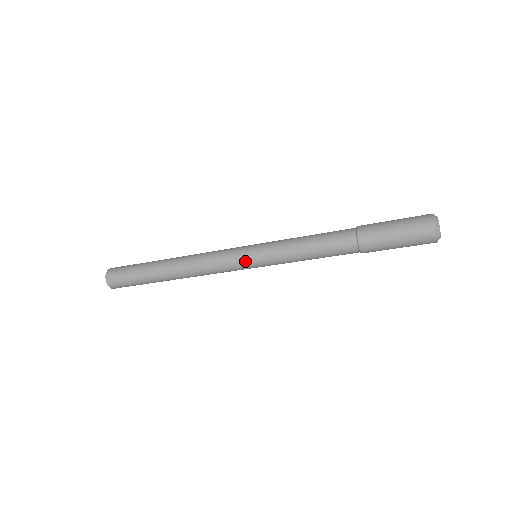
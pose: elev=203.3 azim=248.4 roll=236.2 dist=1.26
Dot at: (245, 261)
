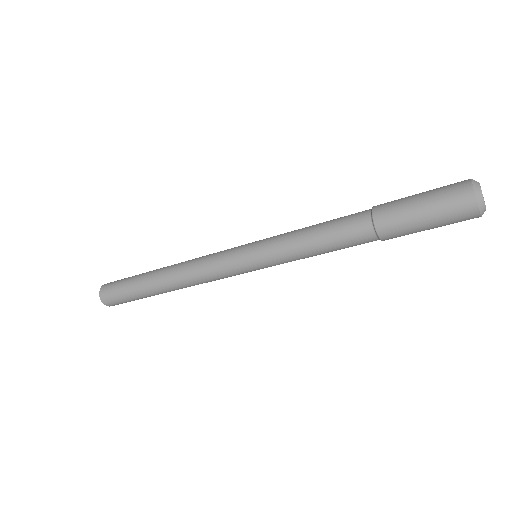
Dot at: (246, 269)
